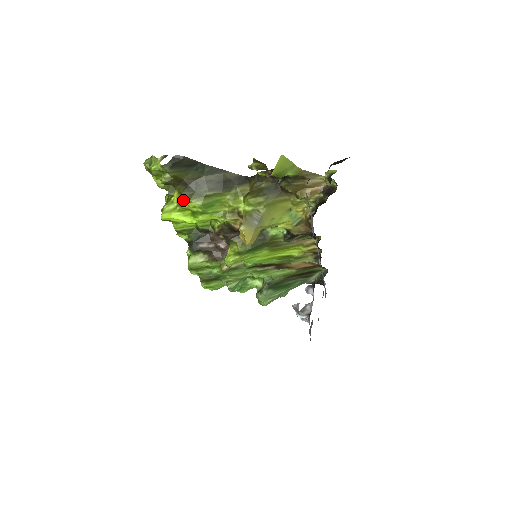
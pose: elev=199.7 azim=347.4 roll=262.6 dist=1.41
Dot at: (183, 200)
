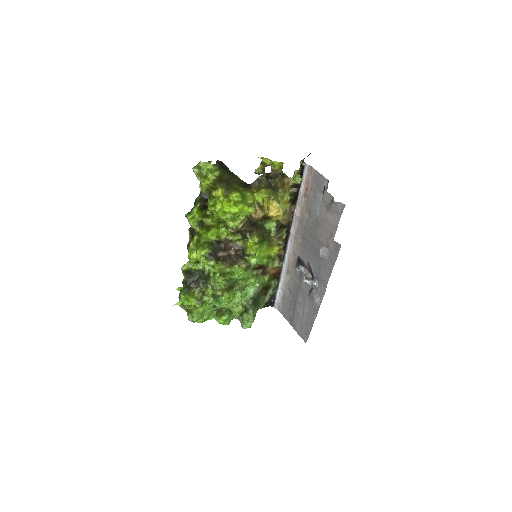
Dot at: (227, 193)
